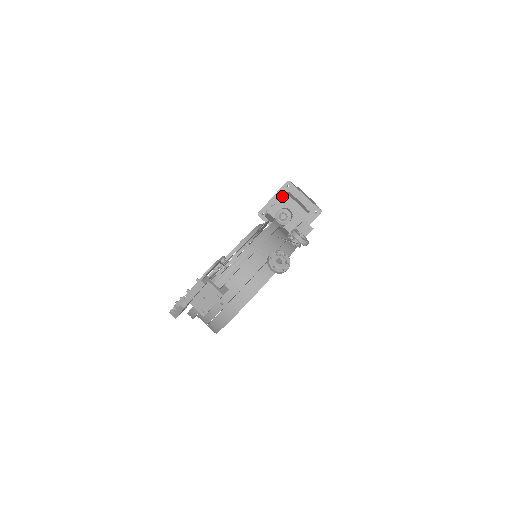
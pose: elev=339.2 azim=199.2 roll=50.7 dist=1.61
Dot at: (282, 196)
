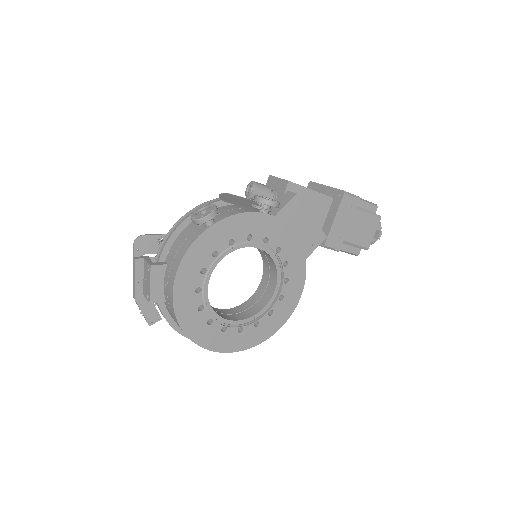
Dot at: (267, 180)
